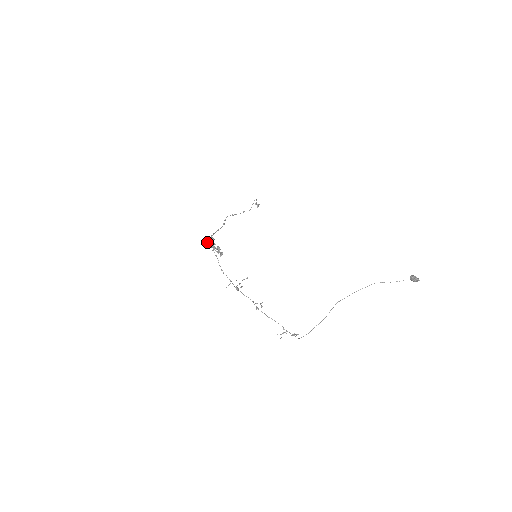
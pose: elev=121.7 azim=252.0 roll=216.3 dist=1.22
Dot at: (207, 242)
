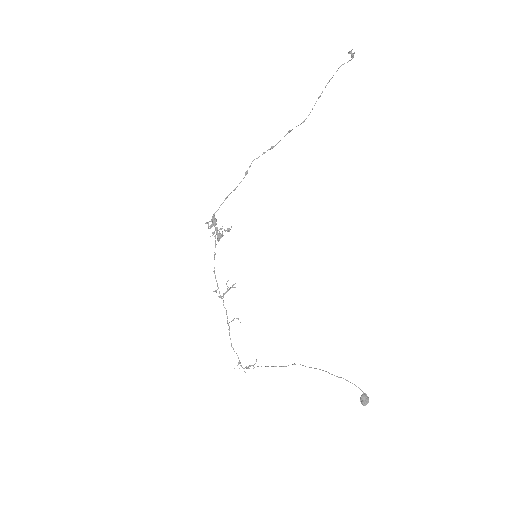
Dot at: (208, 227)
